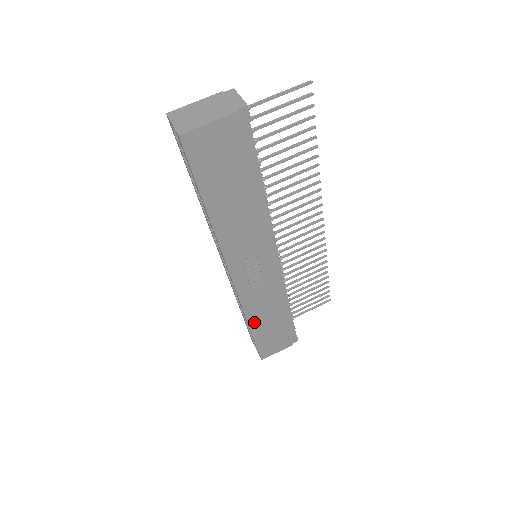
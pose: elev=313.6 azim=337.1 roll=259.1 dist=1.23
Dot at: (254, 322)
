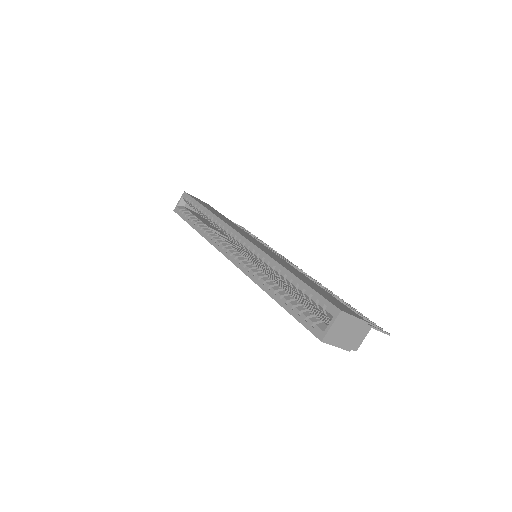
Dot at: occluded
